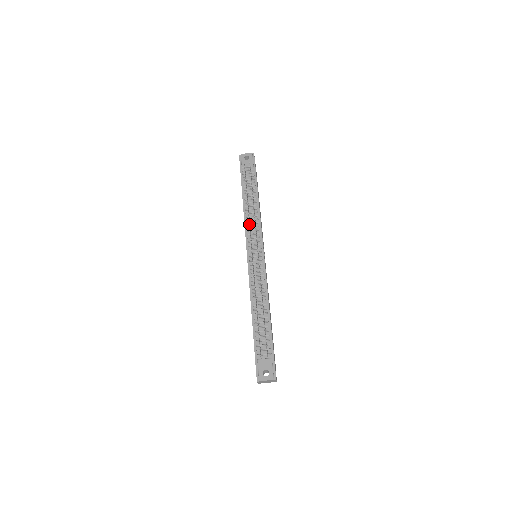
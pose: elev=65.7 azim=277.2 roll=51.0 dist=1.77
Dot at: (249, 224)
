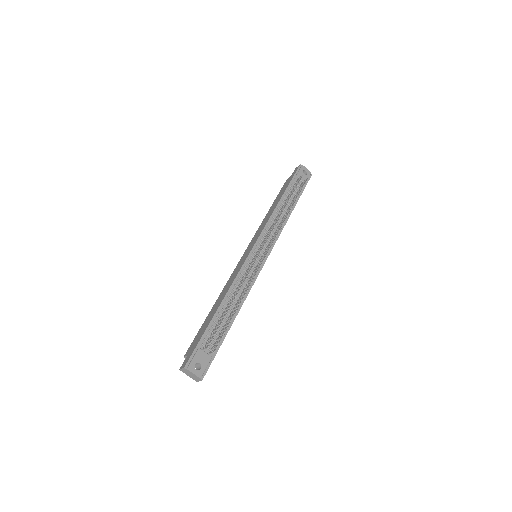
Dot at: occluded
